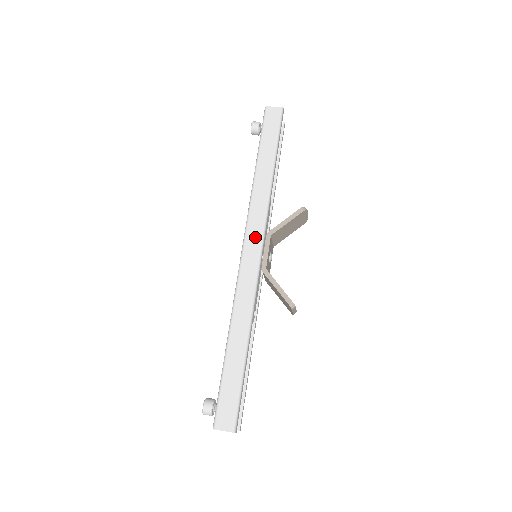
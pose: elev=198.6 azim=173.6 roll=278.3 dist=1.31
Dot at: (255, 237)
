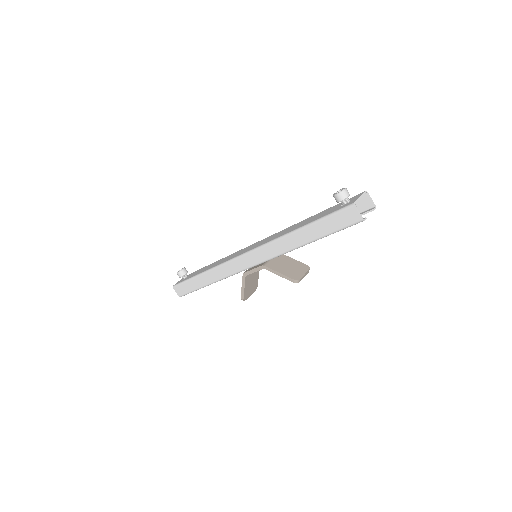
Dot at: (255, 259)
